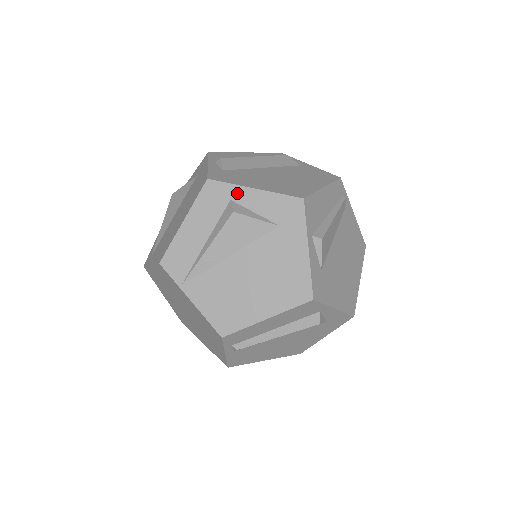
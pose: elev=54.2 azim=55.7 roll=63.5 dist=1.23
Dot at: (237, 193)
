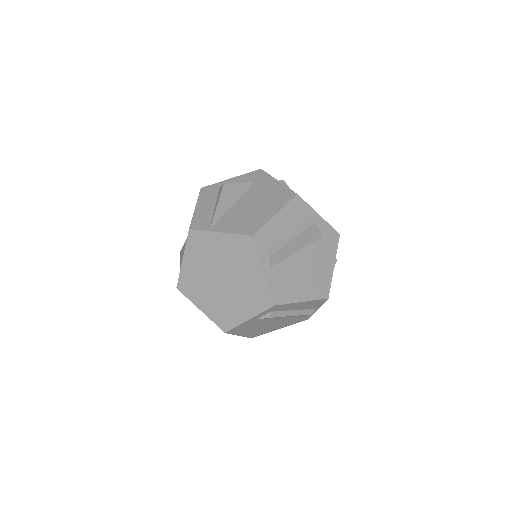
Dot at: (222, 184)
